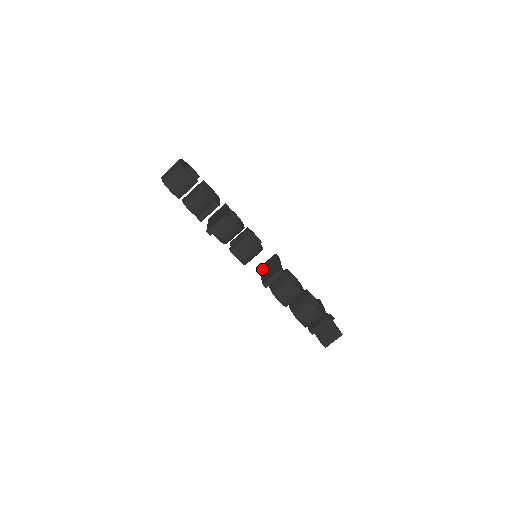
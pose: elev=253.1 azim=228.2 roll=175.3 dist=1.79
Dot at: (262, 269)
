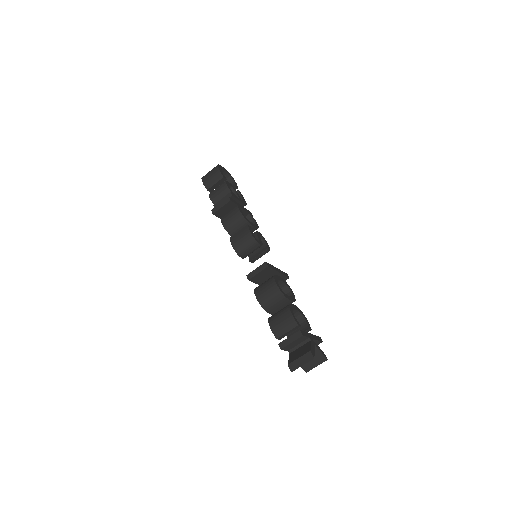
Dot at: occluded
